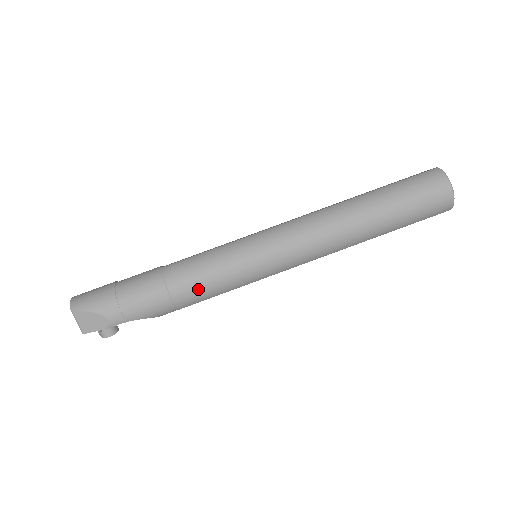
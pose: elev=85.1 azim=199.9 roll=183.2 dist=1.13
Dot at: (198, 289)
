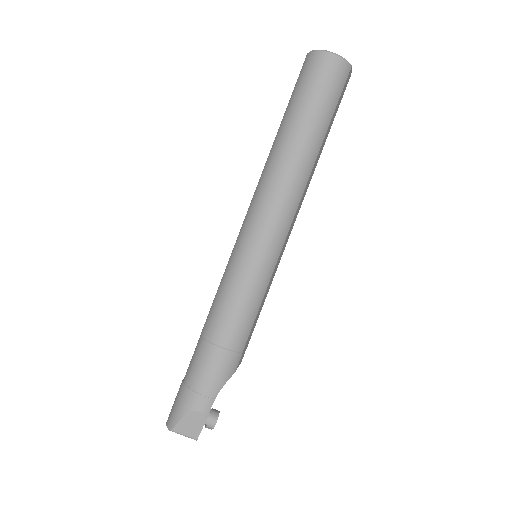
Dot at: (236, 322)
